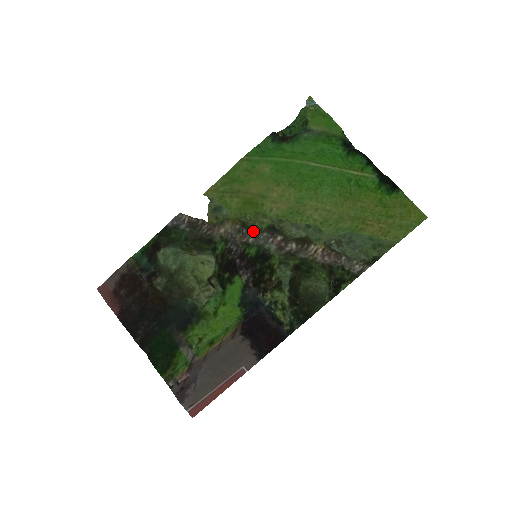
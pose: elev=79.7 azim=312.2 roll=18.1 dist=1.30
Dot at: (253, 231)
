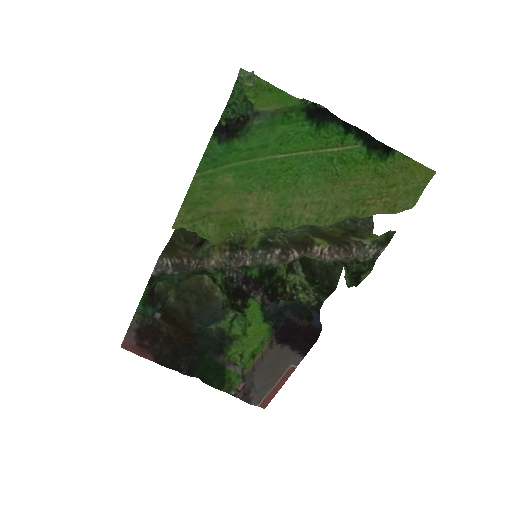
Dot at: (245, 252)
